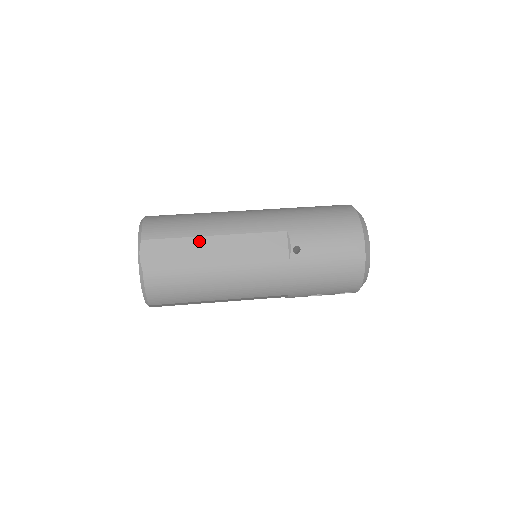
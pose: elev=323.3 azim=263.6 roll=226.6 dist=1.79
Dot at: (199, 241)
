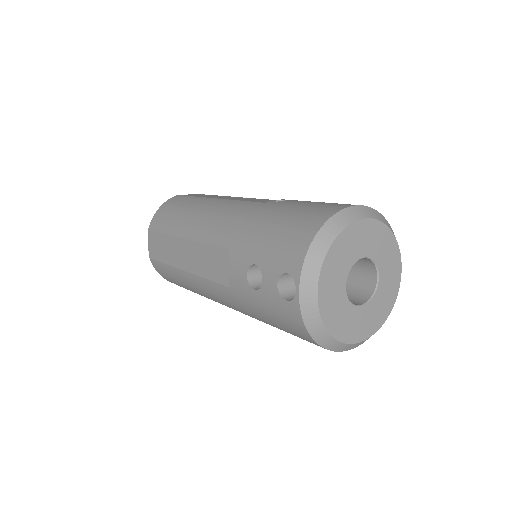
Dot at: occluded
